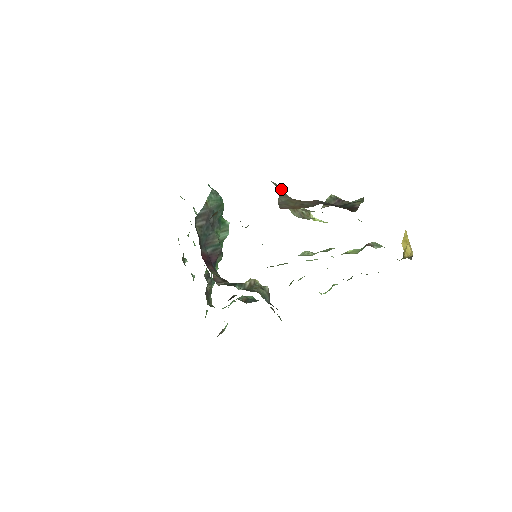
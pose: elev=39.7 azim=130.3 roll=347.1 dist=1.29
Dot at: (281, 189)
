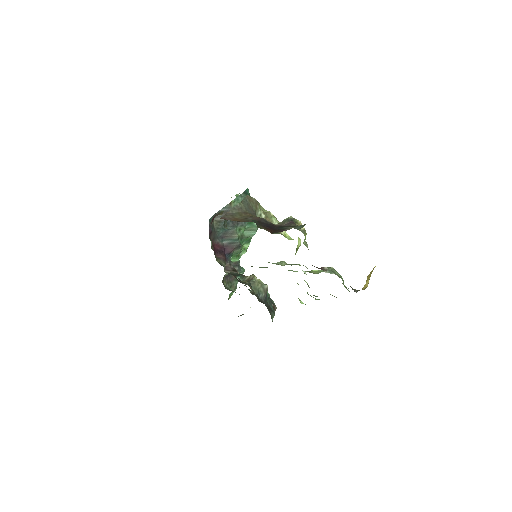
Dot at: (254, 203)
